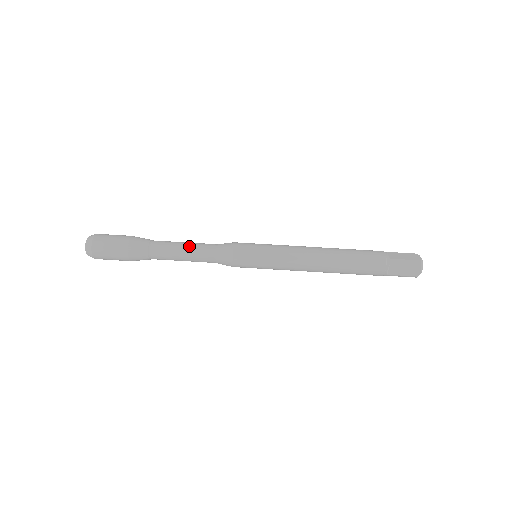
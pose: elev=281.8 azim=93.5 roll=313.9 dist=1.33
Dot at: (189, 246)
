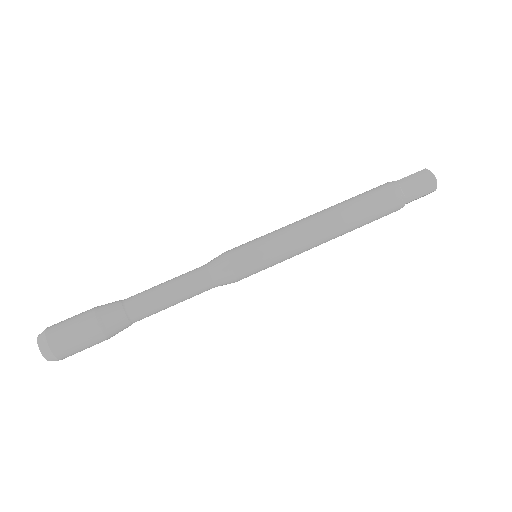
Dot at: (172, 279)
